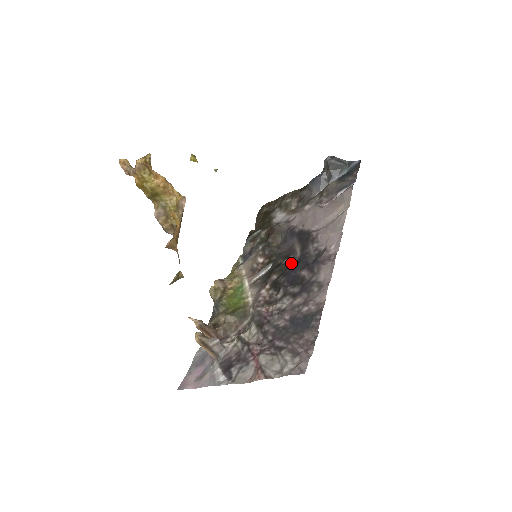
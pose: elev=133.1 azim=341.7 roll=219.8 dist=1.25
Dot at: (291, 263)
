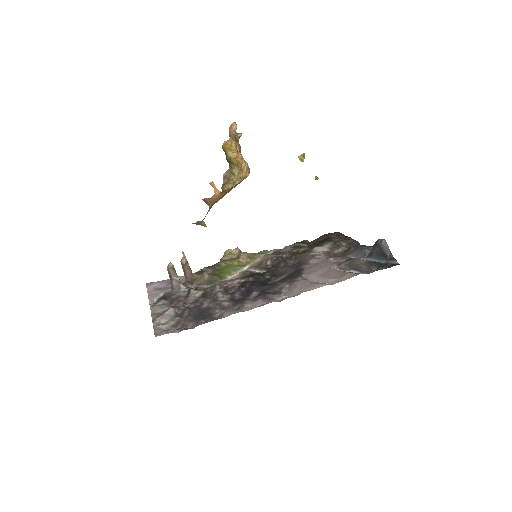
Dot at: (267, 281)
